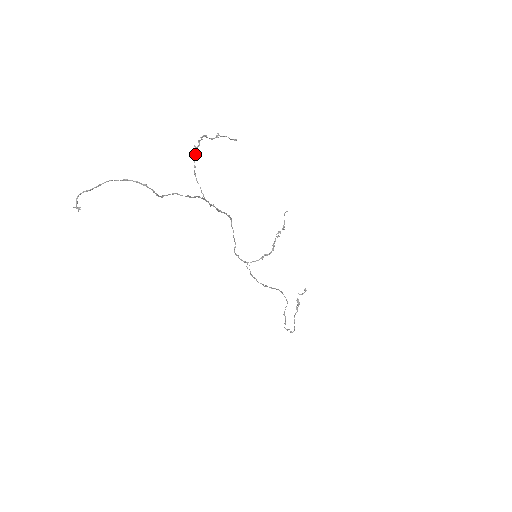
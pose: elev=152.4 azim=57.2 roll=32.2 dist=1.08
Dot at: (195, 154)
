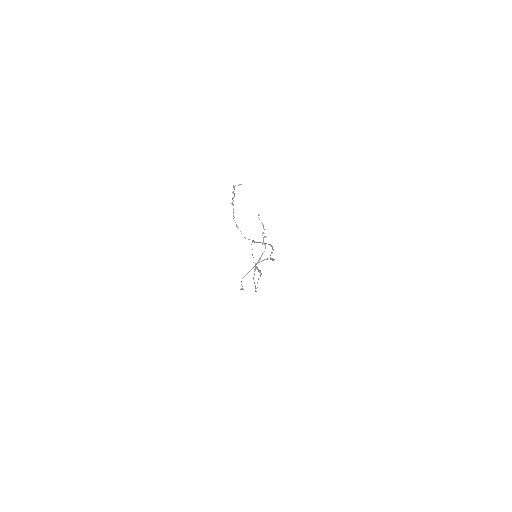
Dot at: (233, 209)
